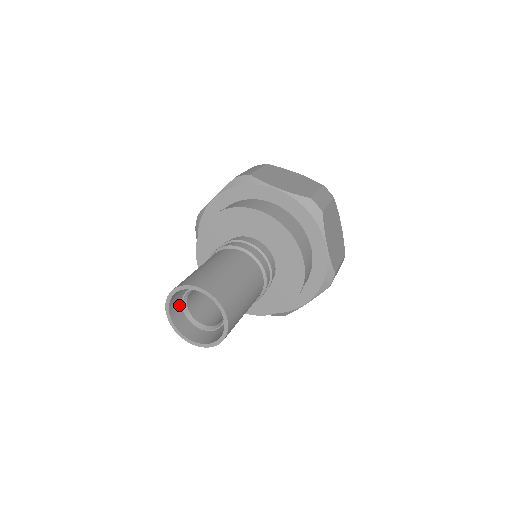
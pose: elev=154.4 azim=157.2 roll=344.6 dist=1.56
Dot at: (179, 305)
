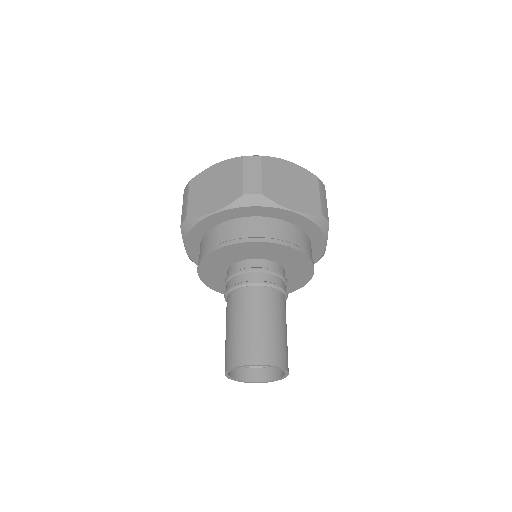
Dot at: occluded
